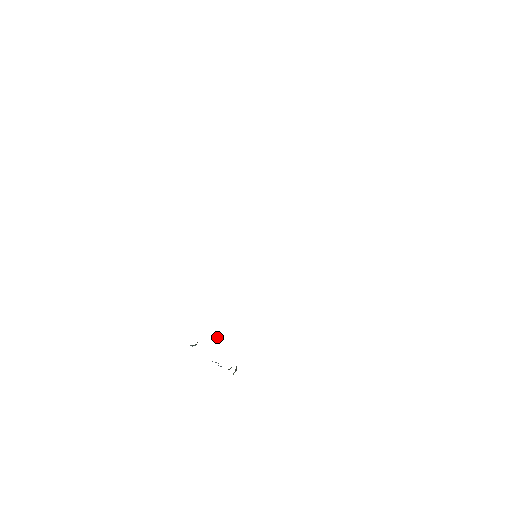
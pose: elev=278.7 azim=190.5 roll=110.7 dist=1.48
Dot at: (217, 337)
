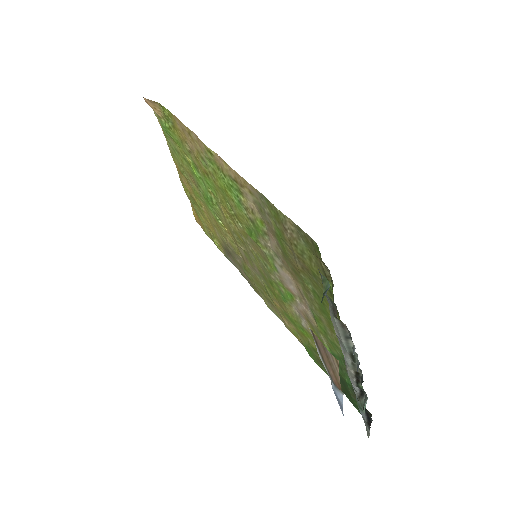
Dot at: occluded
